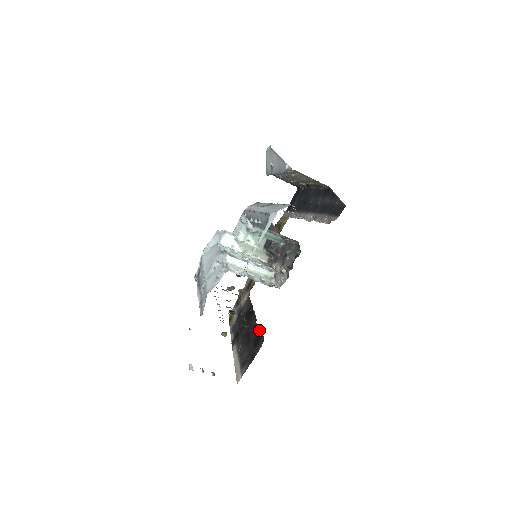
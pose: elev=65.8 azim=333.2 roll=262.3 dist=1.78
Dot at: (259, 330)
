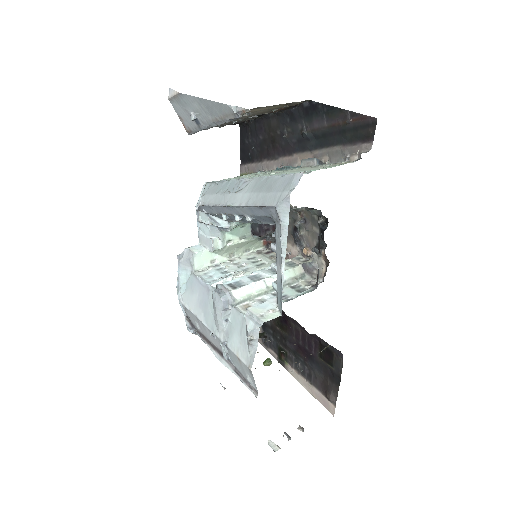
Dot at: (327, 346)
